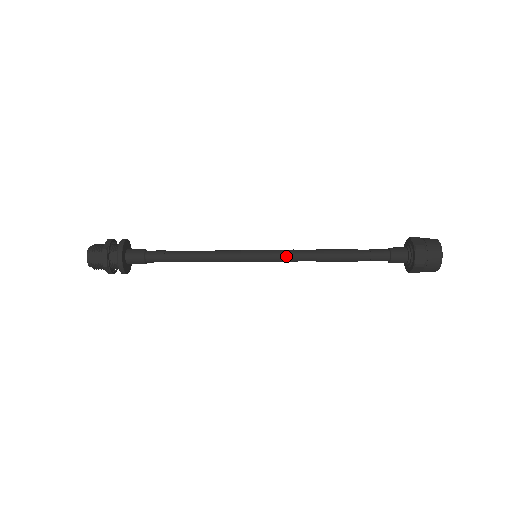
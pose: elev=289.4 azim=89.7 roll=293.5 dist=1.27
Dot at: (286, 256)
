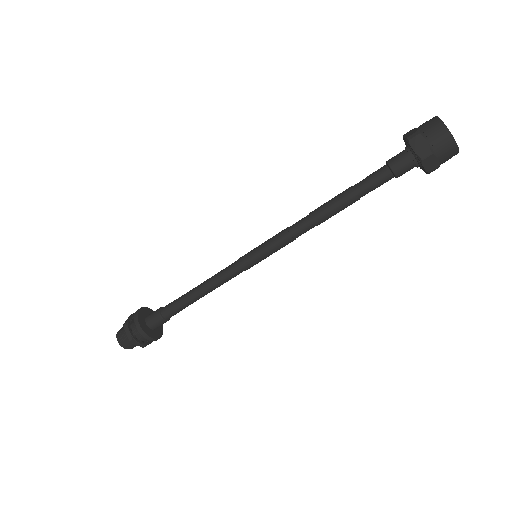
Dot at: occluded
